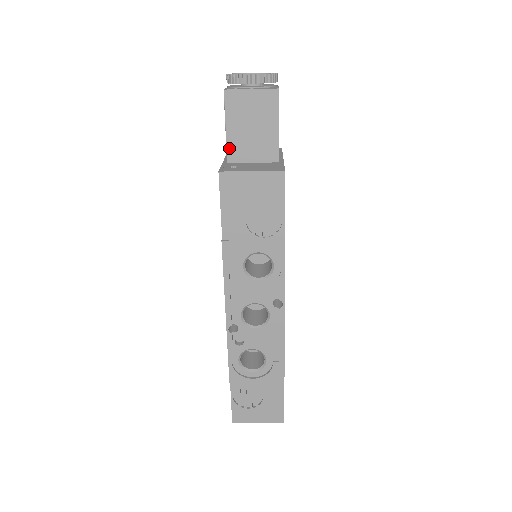
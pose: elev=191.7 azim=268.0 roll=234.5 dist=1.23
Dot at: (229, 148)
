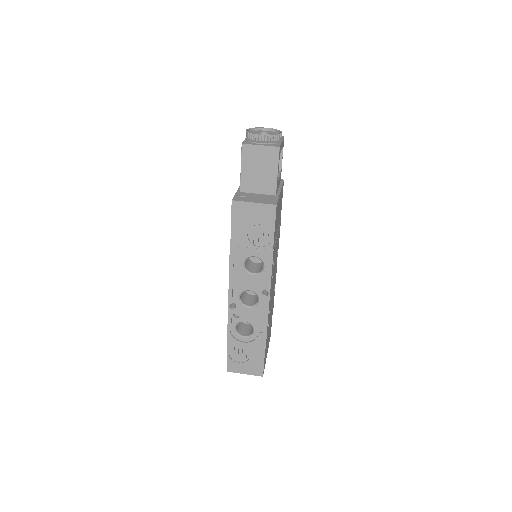
Dot at: (242, 182)
